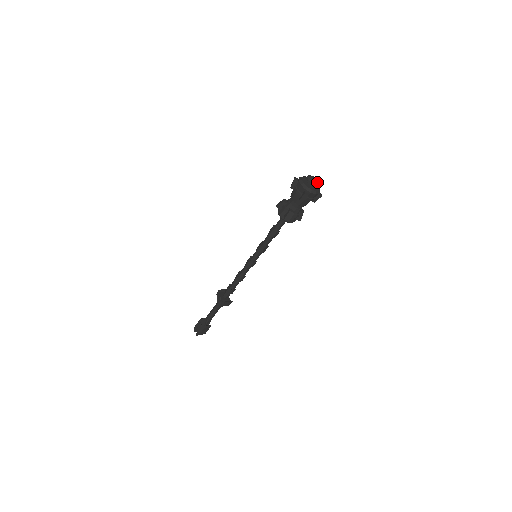
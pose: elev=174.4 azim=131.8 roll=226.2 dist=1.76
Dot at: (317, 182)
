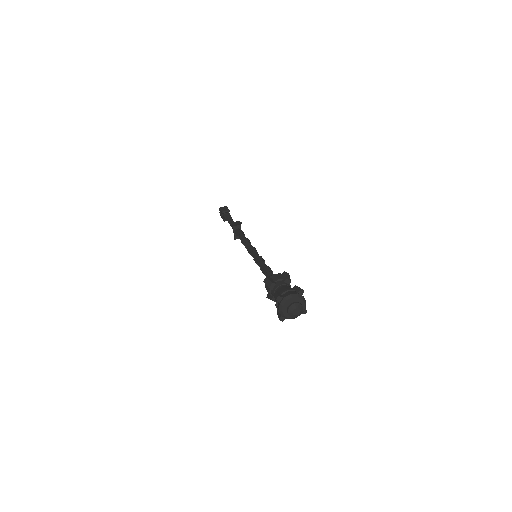
Dot at: (298, 315)
